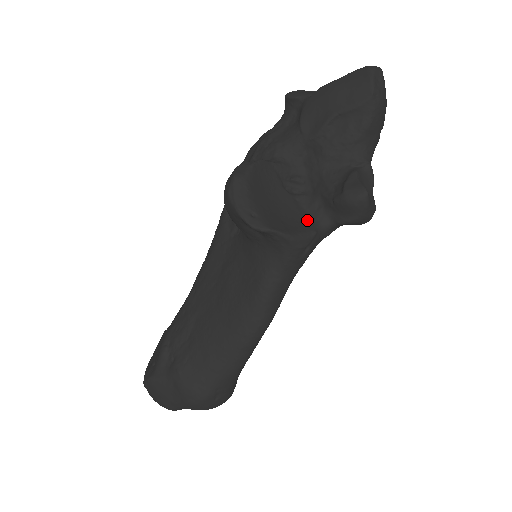
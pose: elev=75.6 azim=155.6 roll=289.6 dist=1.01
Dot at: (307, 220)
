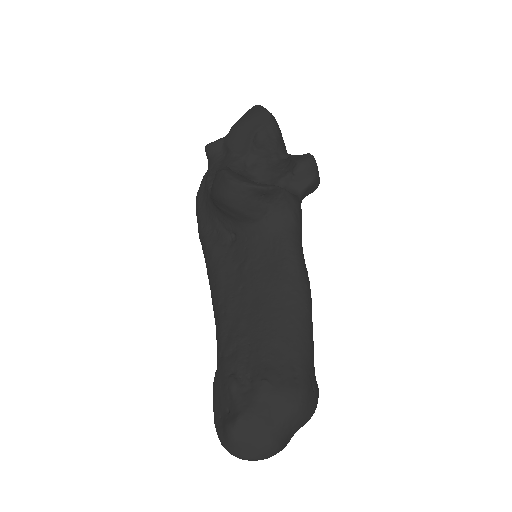
Dot at: occluded
